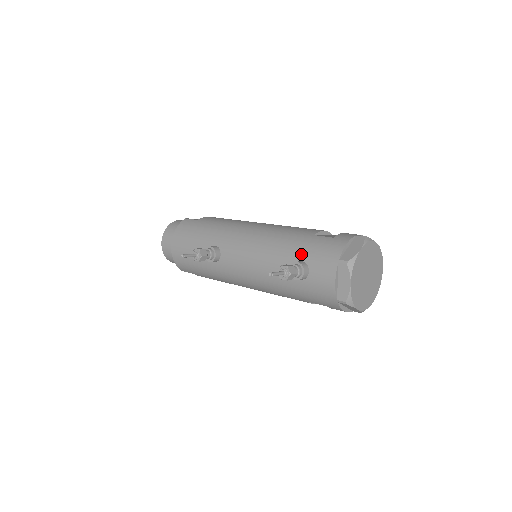
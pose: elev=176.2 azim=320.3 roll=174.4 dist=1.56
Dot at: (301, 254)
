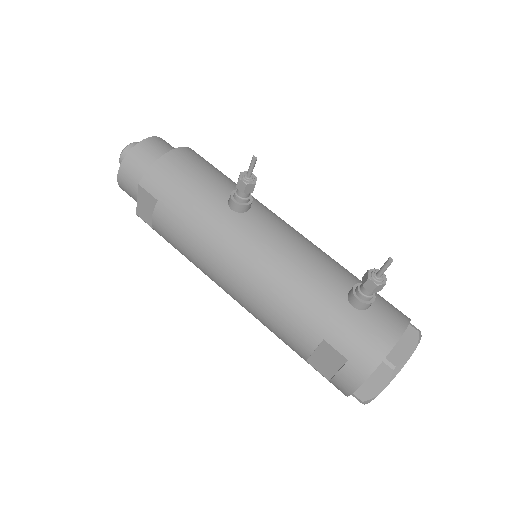
Dot at: occluded
